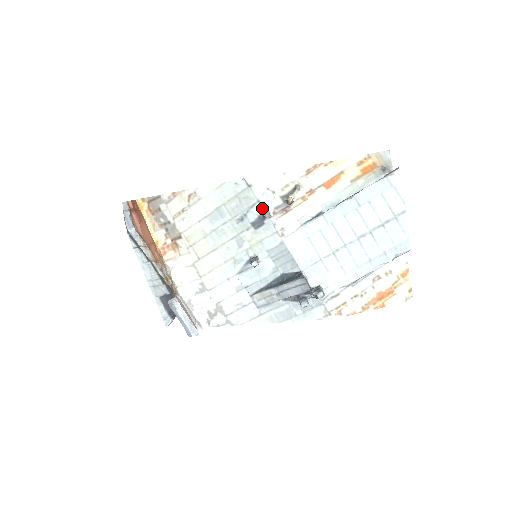
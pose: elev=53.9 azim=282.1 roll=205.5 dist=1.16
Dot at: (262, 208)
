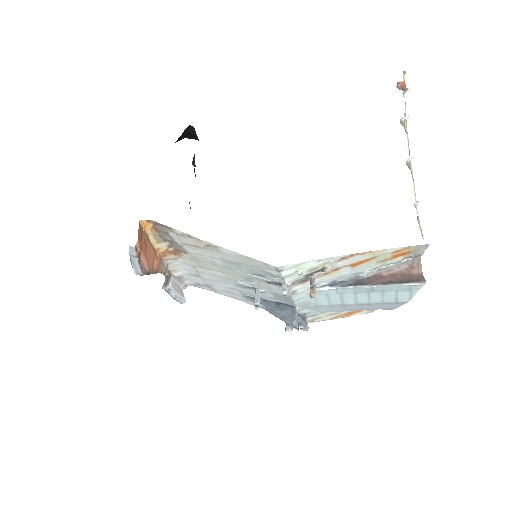
Dot at: (283, 281)
